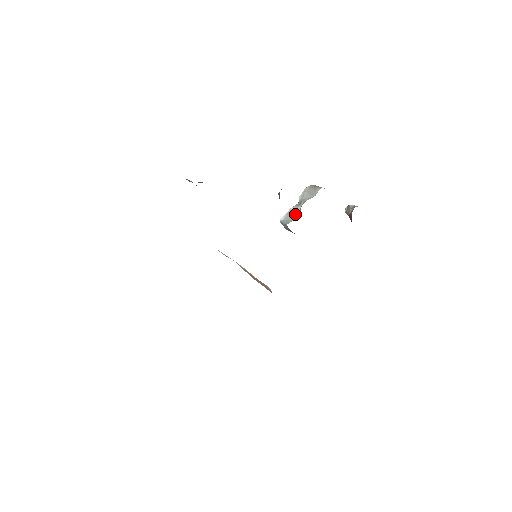
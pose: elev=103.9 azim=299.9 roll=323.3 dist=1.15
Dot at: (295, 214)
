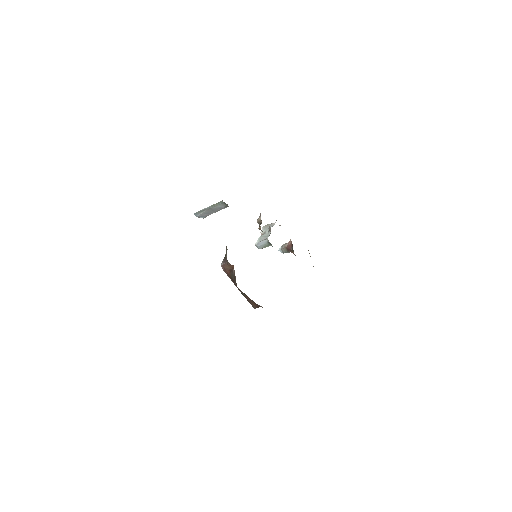
Dot at: (267, 236)
